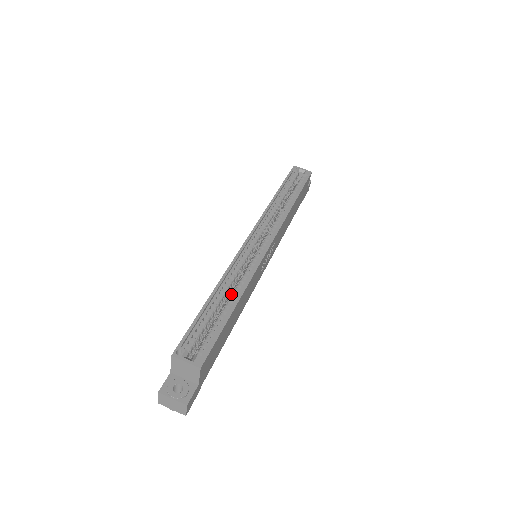
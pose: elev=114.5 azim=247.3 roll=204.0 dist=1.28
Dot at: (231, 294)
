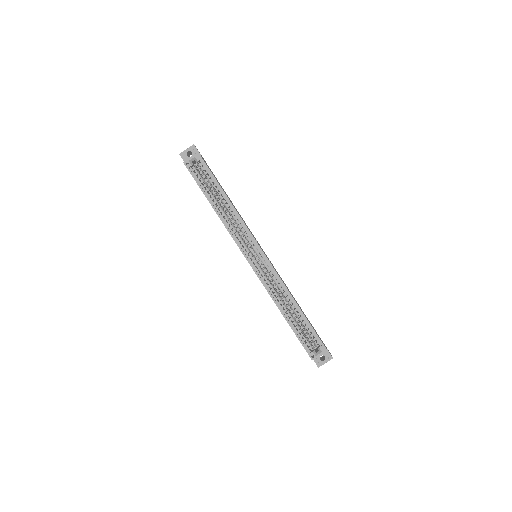
Dot at: (288, 303)
